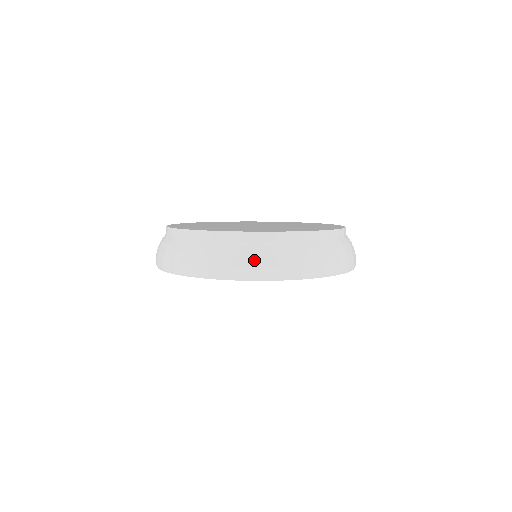
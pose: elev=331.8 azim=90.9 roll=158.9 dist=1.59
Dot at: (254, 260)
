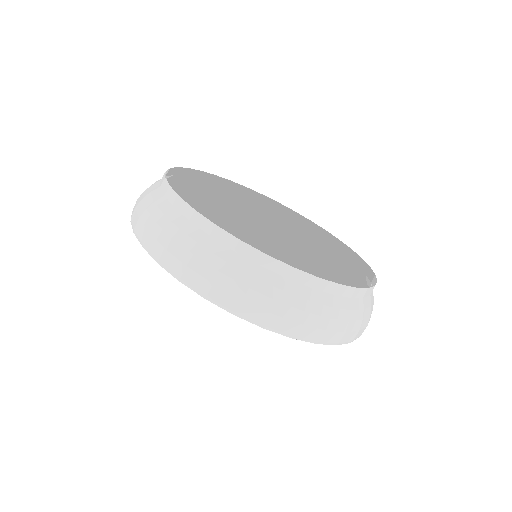
Dot at: (170, 240)
